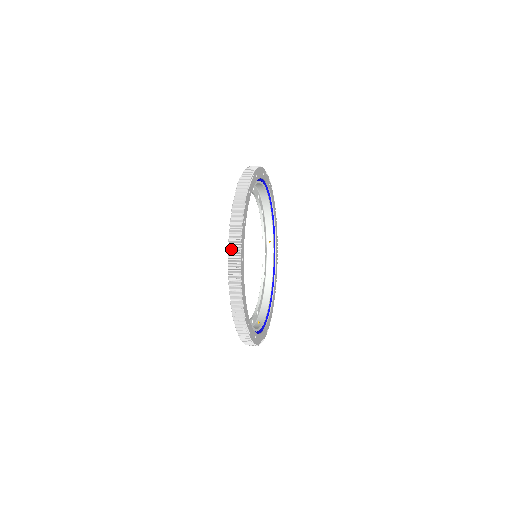
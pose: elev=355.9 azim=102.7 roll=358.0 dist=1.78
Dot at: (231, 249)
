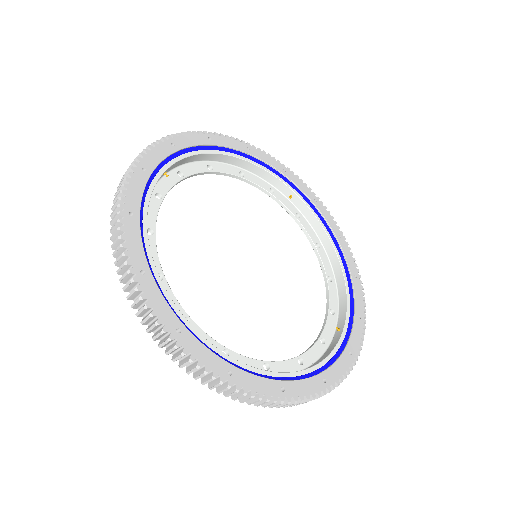
Dot at: occluded
